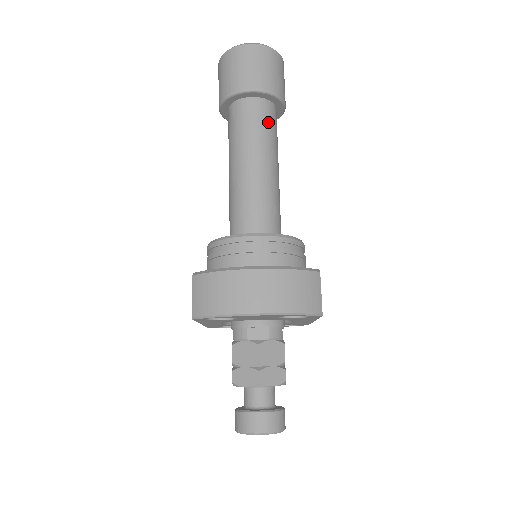
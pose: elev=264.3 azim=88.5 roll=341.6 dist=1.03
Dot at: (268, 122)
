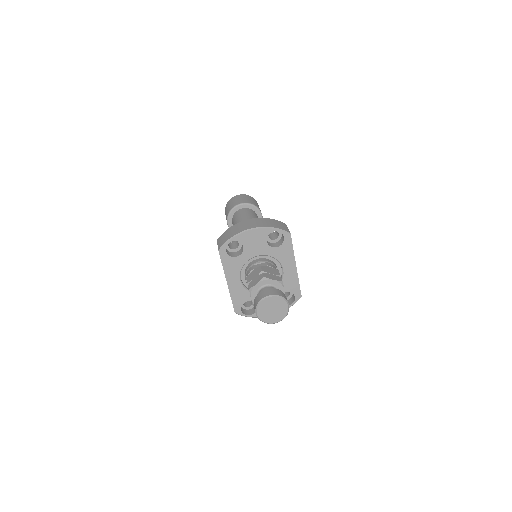
Dot at: (252, 214)
